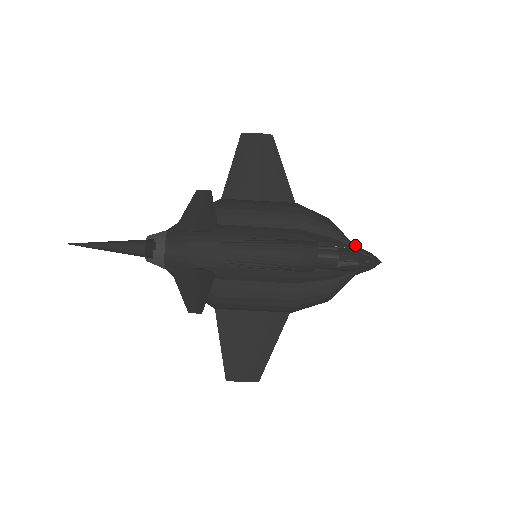
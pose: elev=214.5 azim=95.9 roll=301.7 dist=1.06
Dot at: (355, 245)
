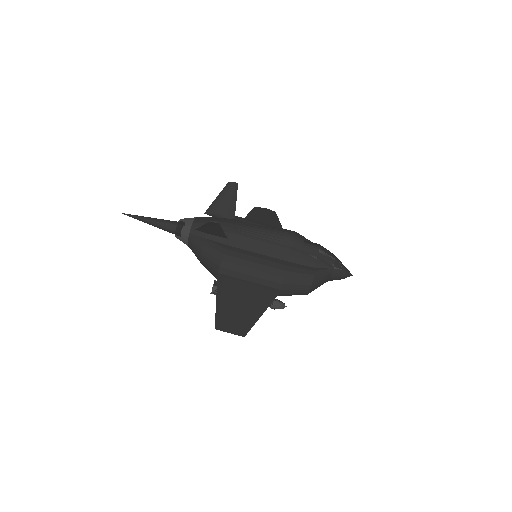
Dot at: occluded
